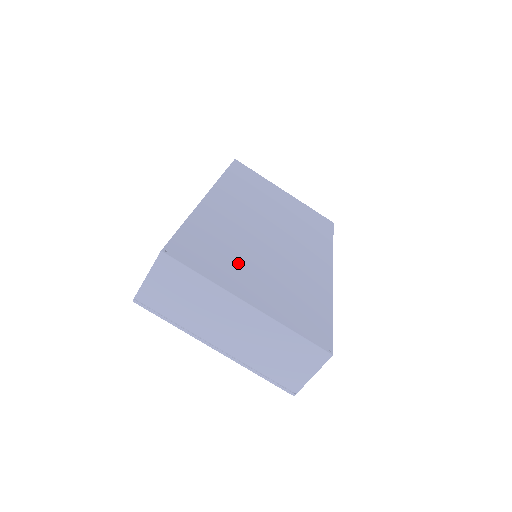
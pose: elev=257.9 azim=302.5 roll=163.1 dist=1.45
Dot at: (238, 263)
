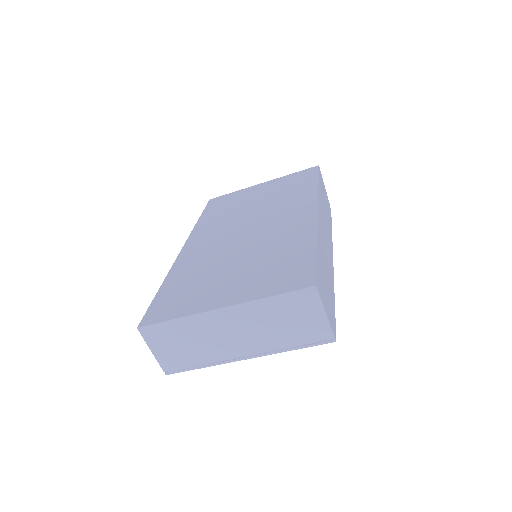
Dot at: (210, 282)
